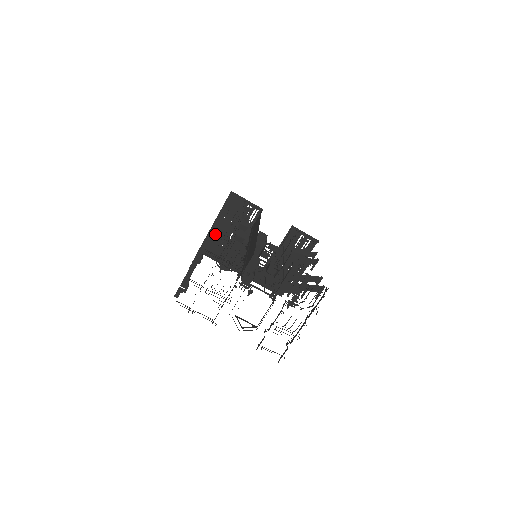
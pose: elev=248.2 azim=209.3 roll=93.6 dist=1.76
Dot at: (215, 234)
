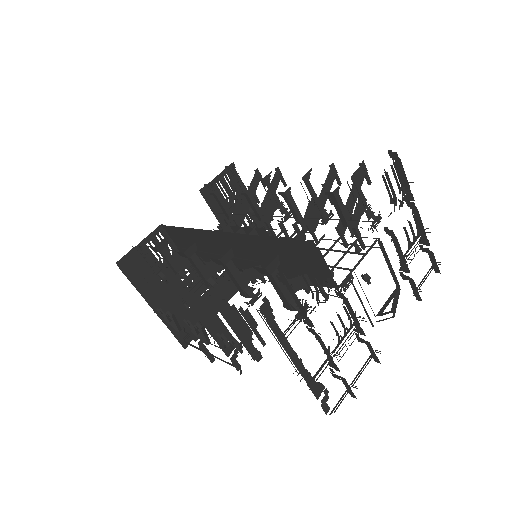
Dot at: (268, 306)
